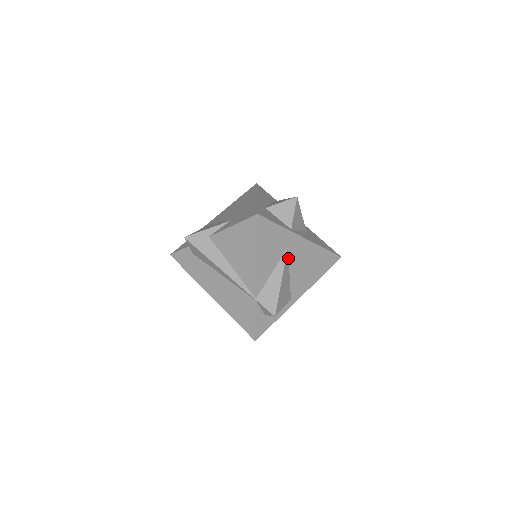
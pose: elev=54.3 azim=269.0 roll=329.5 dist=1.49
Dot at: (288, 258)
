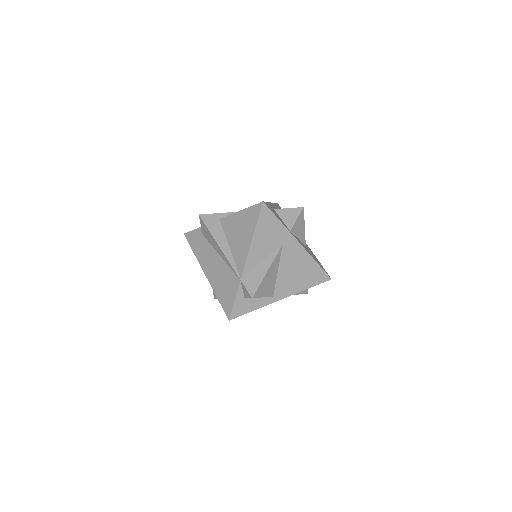
Dot at: (280, 255)
